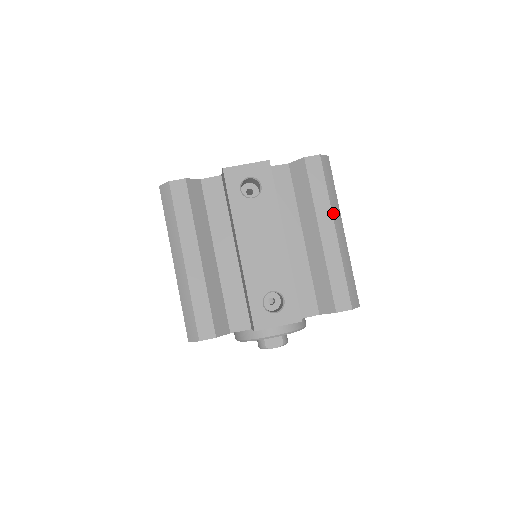
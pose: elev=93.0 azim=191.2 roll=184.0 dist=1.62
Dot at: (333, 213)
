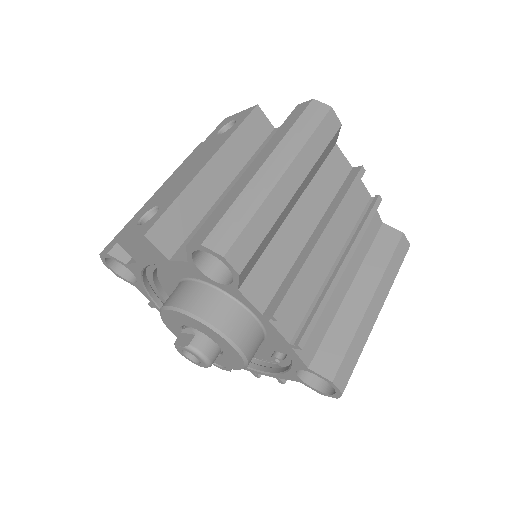
Dot at: (279, 147)
